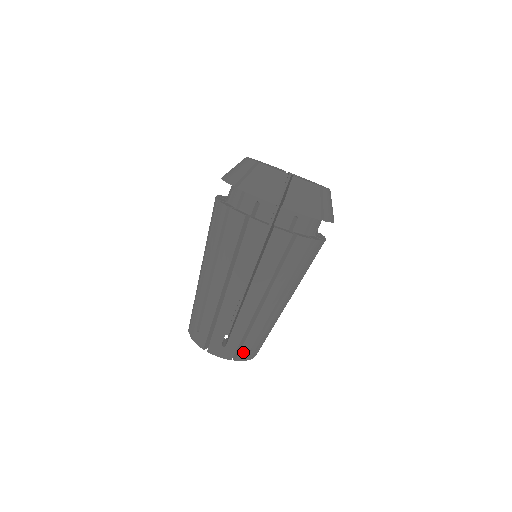
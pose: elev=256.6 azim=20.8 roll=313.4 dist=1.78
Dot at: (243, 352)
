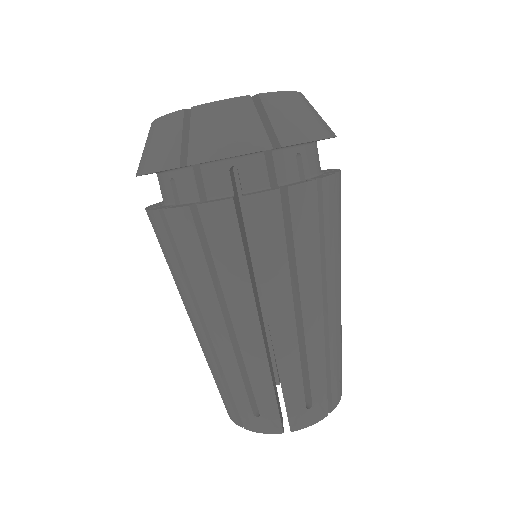
Dot at: (334, 393)
